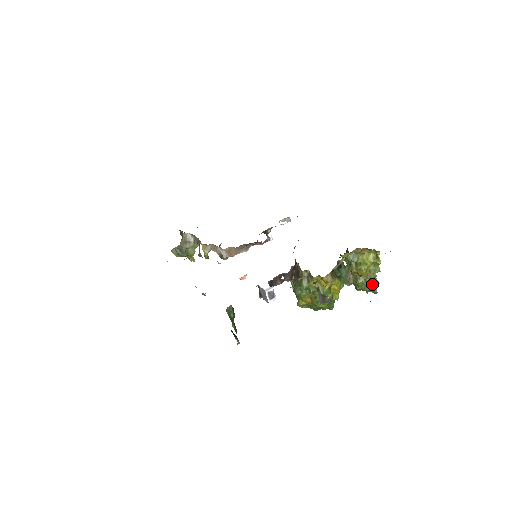
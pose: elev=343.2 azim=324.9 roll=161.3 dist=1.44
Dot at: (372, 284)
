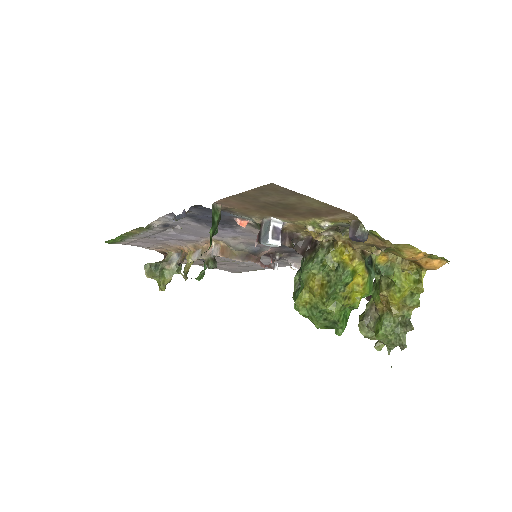
Dot at: (402, 329)
